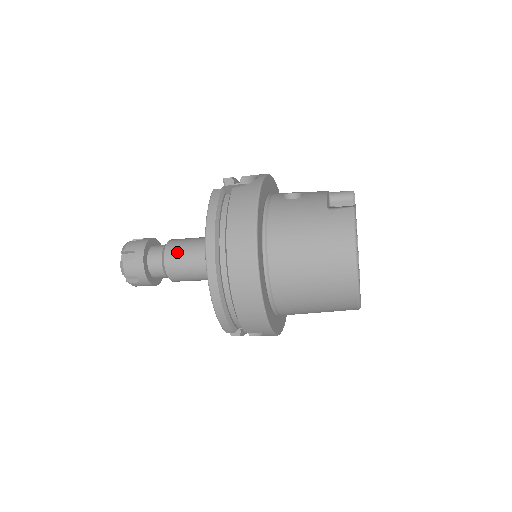
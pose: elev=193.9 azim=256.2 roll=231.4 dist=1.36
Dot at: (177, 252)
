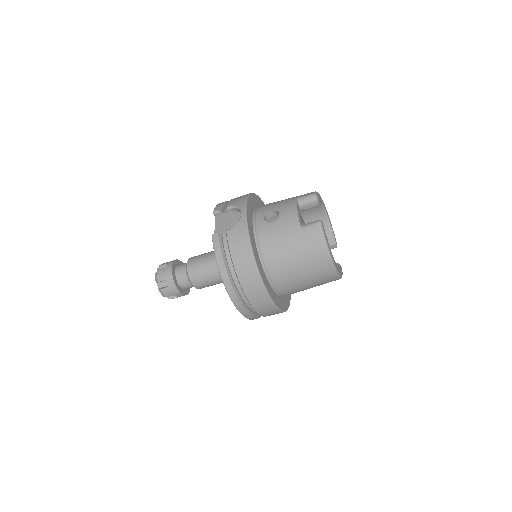
Dot at: (198, 273)
